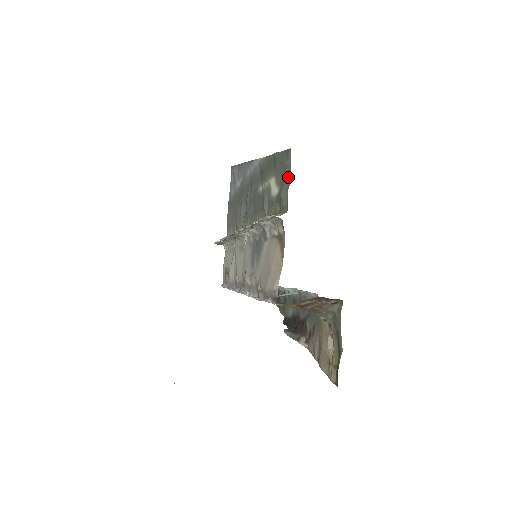
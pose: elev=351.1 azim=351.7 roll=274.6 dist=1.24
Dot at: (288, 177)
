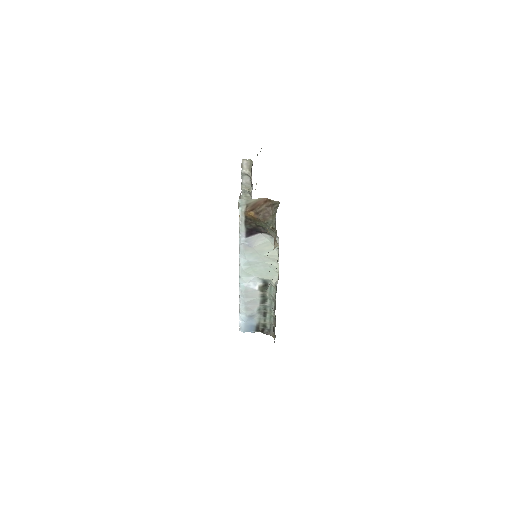
Dot at: (261, 148)
